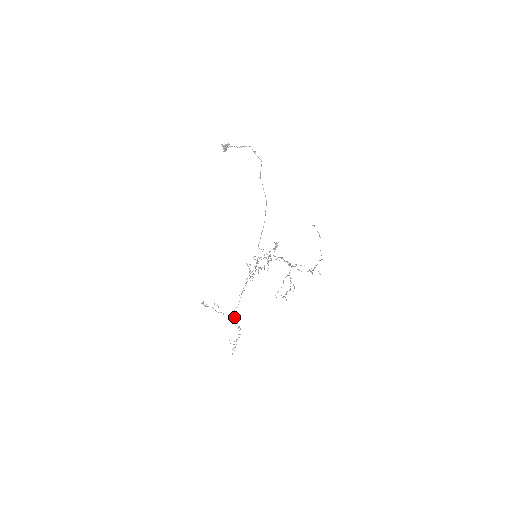
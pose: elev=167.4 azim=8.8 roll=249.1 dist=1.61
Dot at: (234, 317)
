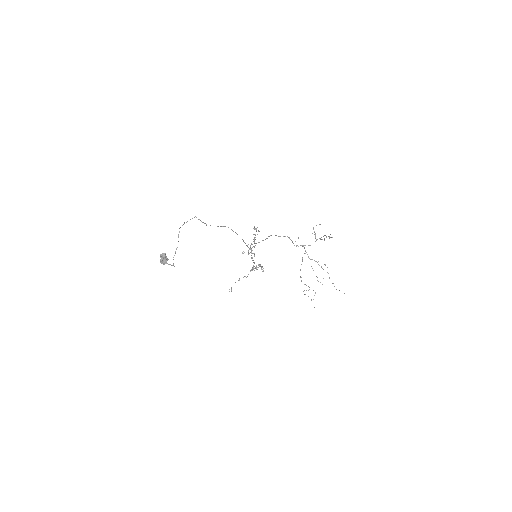
Dot at: occluded
